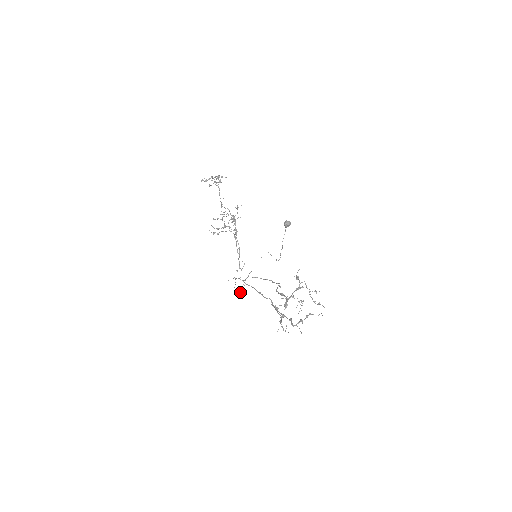
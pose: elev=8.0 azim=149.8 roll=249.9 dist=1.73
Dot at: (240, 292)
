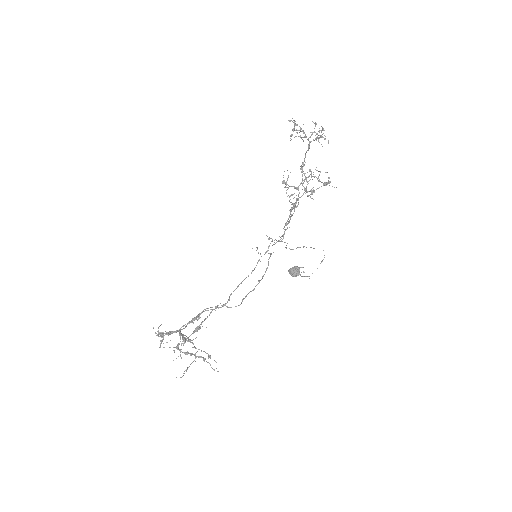
Dot at: (292, 249)
